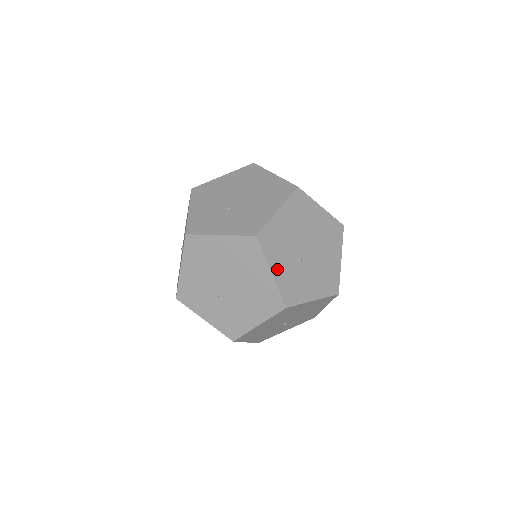
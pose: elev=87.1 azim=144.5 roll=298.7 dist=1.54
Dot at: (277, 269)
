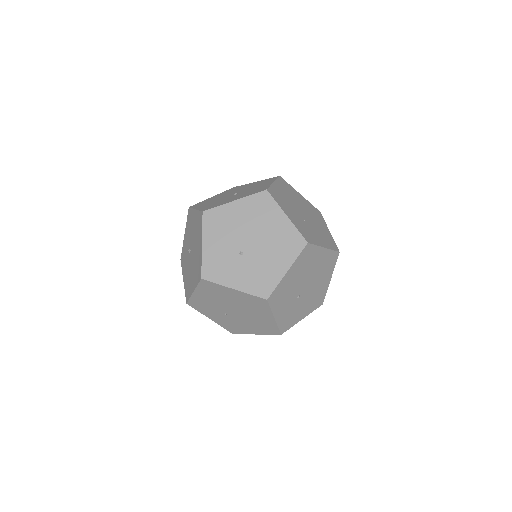
Dot at: (279, 314)
